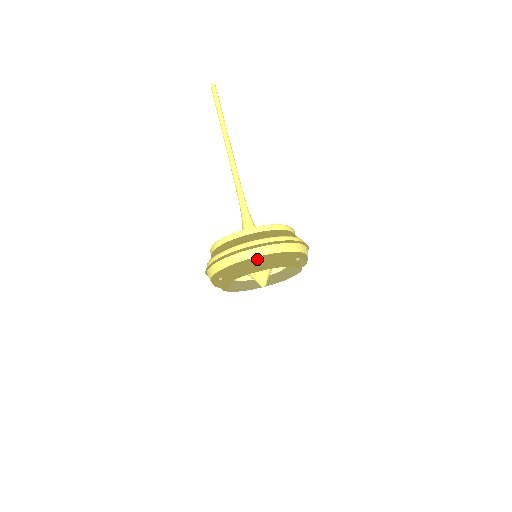
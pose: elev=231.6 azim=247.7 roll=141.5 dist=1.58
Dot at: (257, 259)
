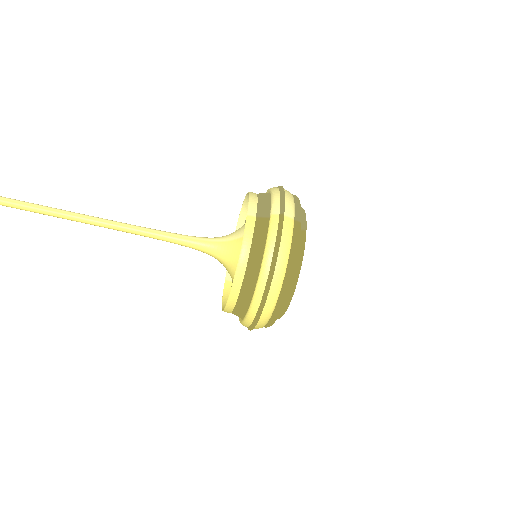
Dot at: (276, 312)
